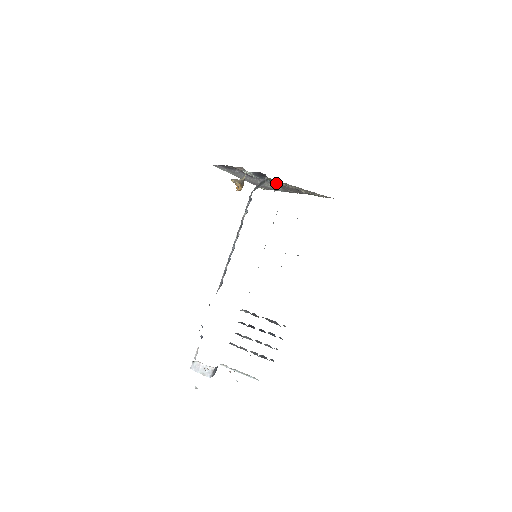
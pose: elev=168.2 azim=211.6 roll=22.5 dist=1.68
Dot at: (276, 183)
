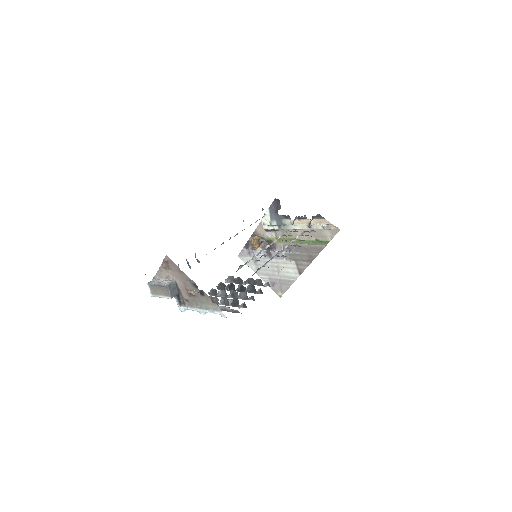
Dot at: (291, 249)
